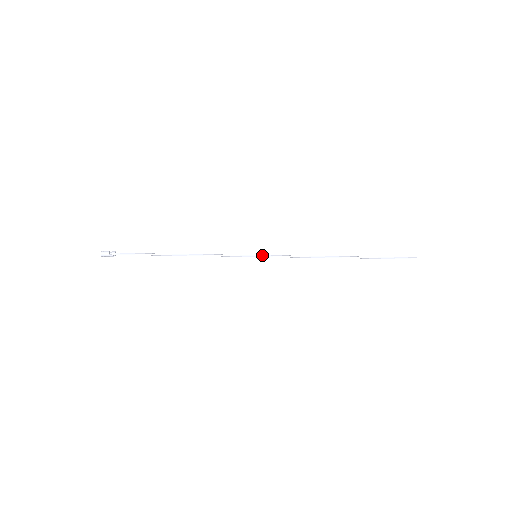
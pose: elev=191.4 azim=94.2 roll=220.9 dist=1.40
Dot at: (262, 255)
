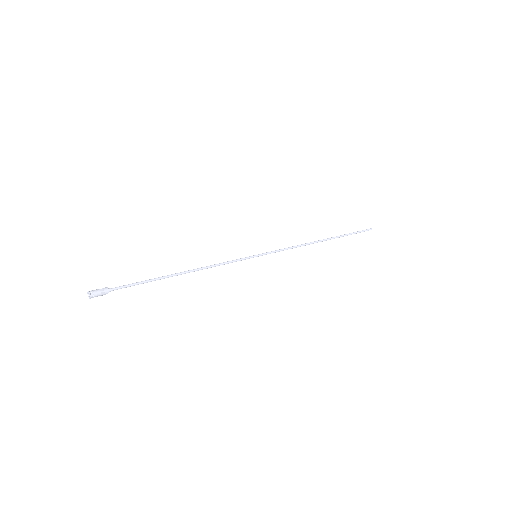
Dot at: (262, 254)
